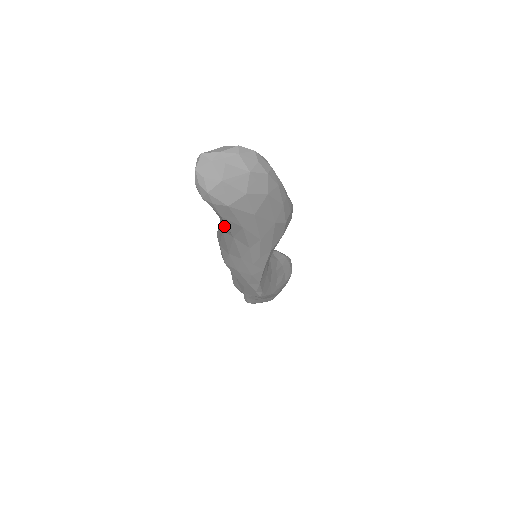
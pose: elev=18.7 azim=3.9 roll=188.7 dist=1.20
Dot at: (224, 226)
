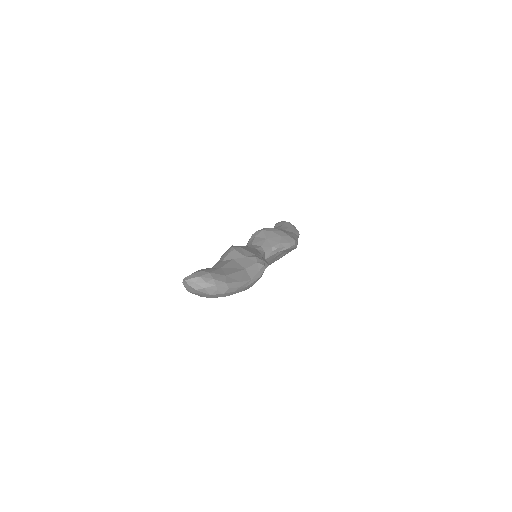
Dot at: occluded
